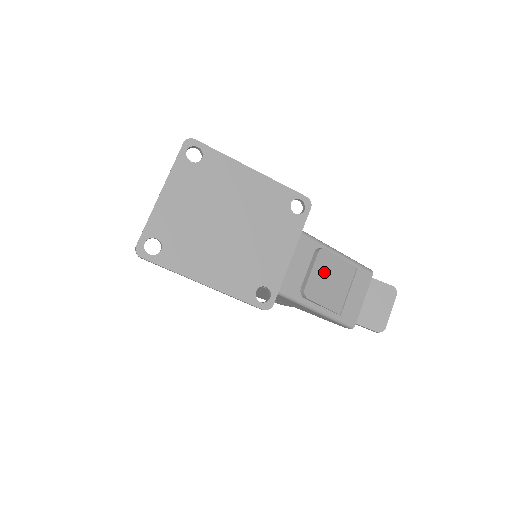
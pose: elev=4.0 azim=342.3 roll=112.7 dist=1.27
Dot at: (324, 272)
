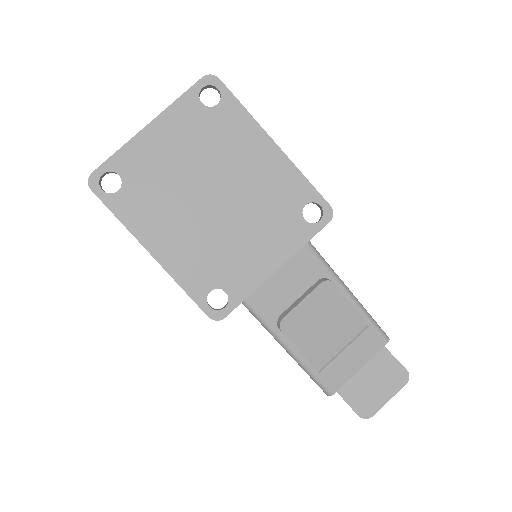
Dot at: (319, 310)
